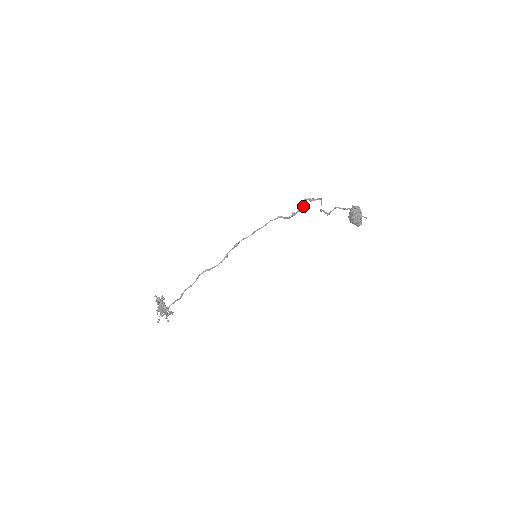
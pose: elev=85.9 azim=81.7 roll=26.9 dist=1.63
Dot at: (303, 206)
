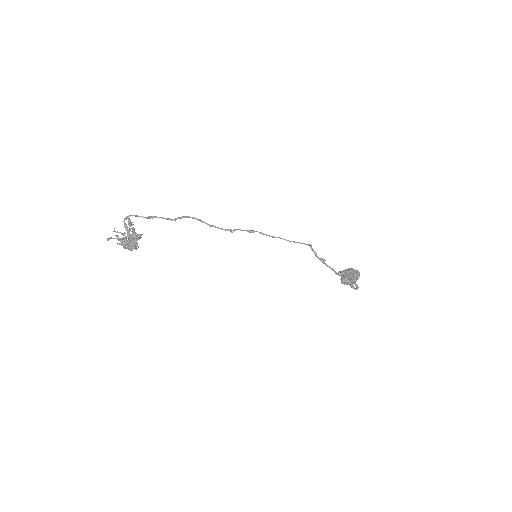
Dot at: (339, 274)
